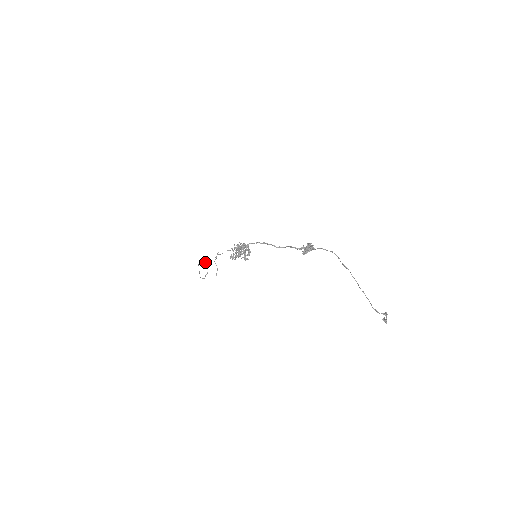
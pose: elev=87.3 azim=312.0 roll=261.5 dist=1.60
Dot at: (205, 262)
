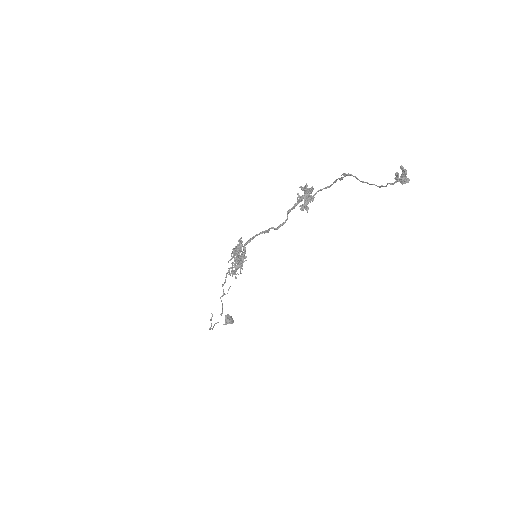
Dot at: occluded
